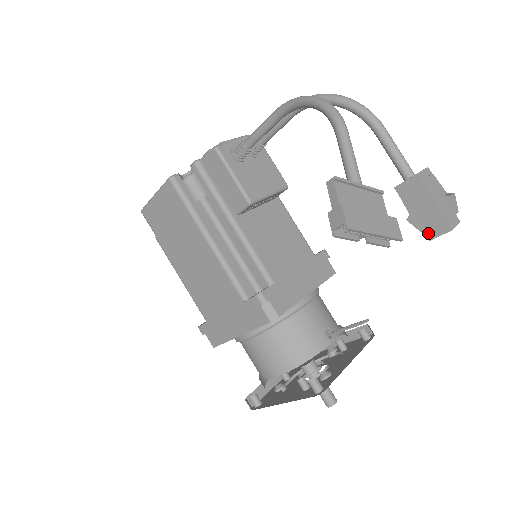
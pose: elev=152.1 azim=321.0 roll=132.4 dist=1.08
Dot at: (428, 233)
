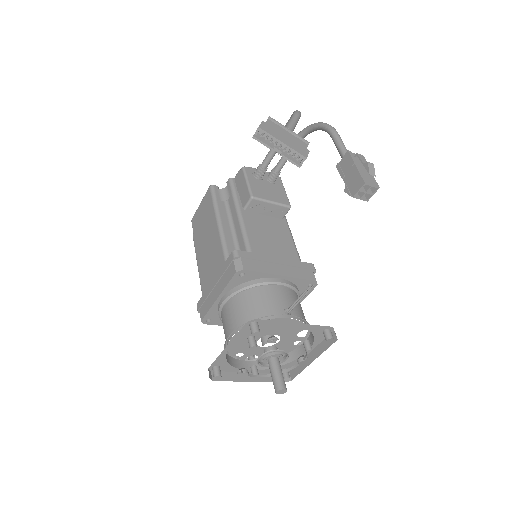
Dot at: (352, 192)
